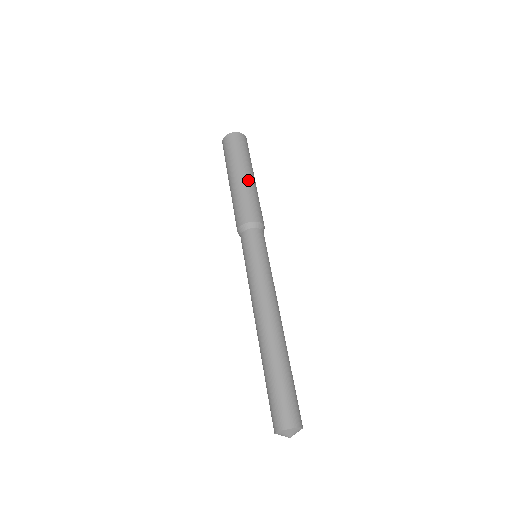
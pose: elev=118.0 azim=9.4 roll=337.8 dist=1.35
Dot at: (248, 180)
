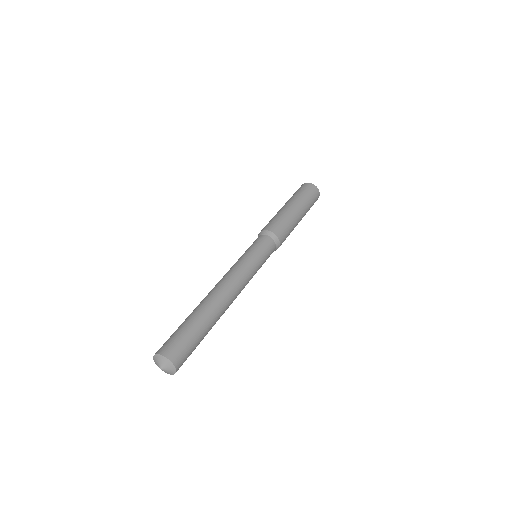
Dot at: (298, 217)
